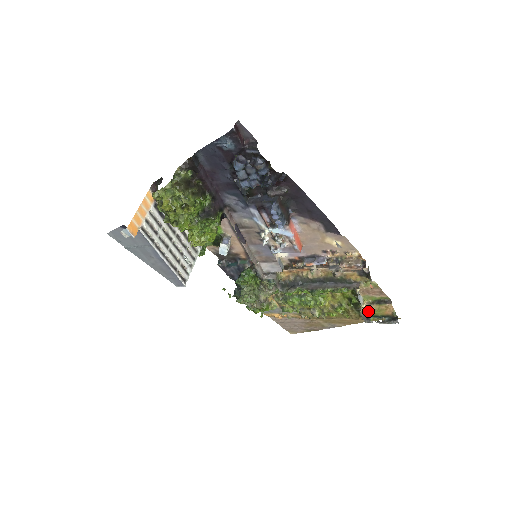
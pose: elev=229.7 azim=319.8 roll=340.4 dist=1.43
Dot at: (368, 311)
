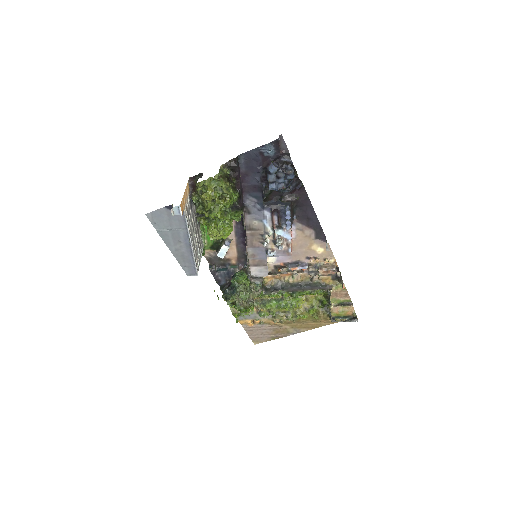
Dot at: (334, 312)
